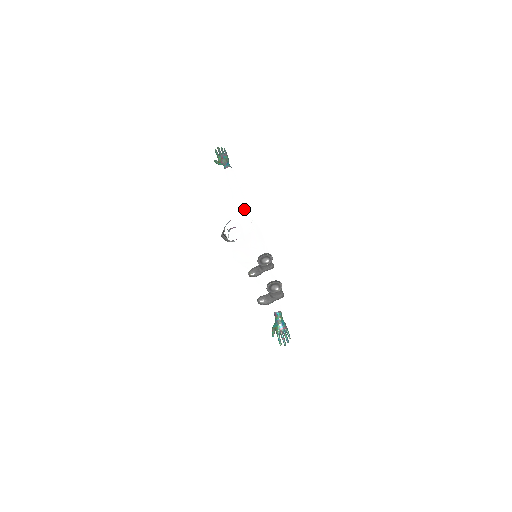
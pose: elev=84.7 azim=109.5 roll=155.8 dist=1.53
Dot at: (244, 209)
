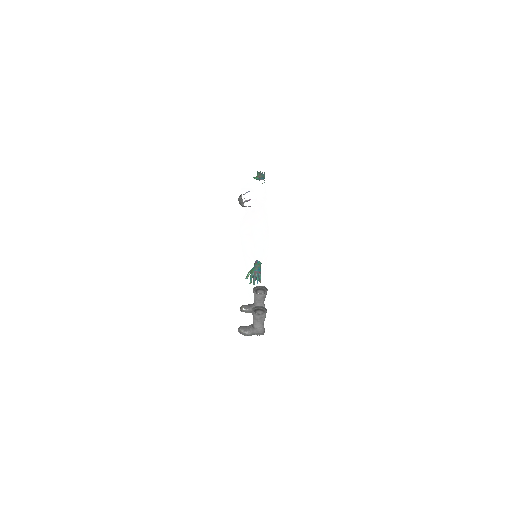
Dot at: occluded
